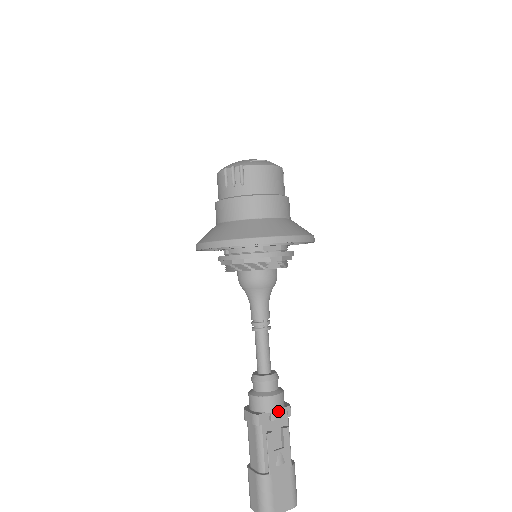
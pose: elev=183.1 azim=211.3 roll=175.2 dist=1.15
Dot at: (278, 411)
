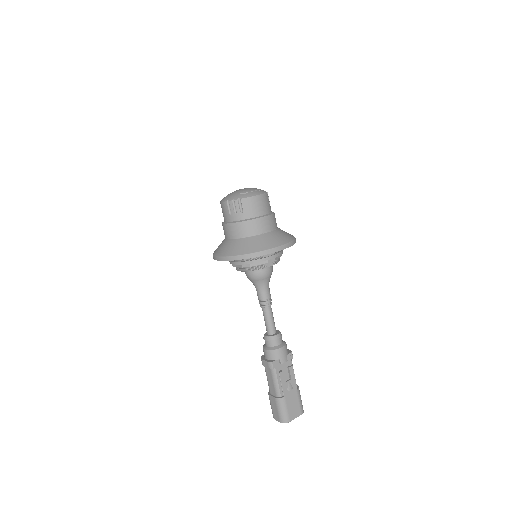
Dot at: (285, 357)
